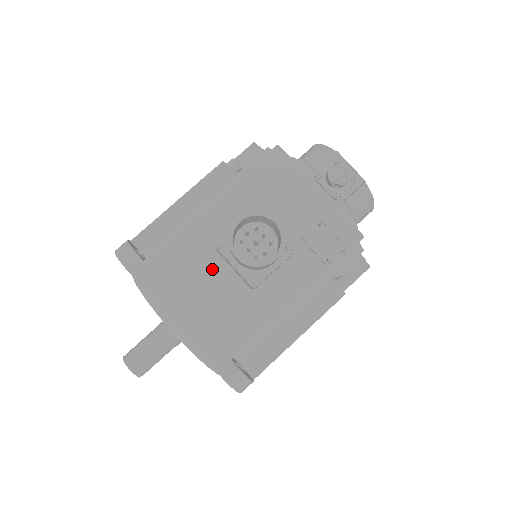
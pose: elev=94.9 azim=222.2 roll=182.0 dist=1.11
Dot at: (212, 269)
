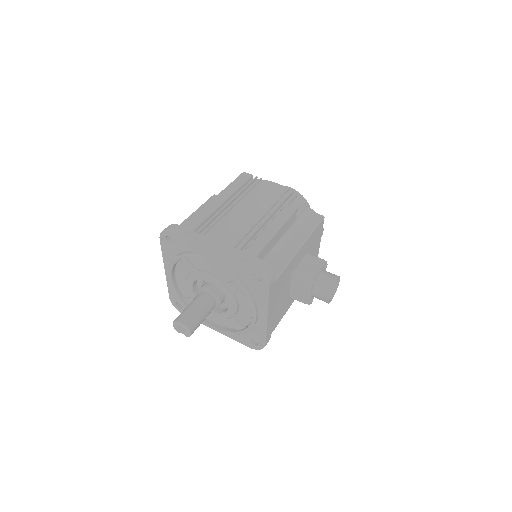
Dot at: (287, 286)
